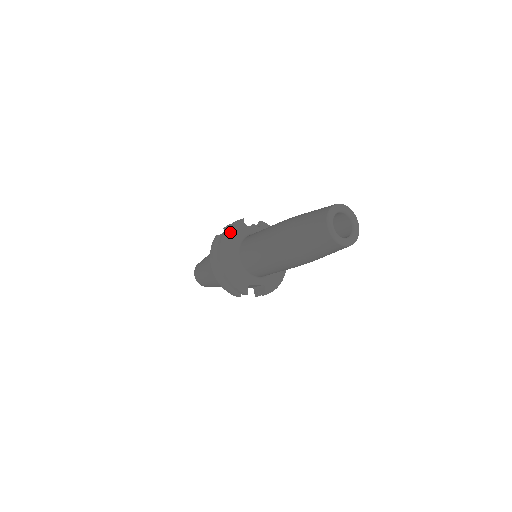
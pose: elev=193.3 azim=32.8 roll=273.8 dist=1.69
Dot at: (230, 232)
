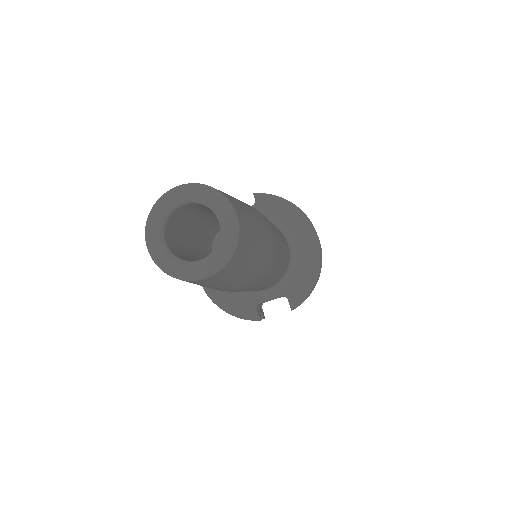
Dot at: occluded
